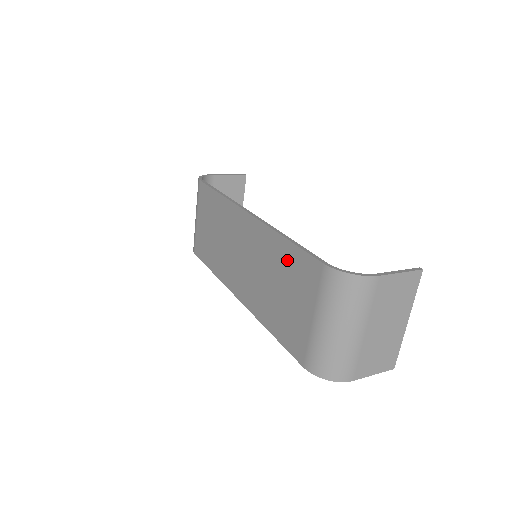
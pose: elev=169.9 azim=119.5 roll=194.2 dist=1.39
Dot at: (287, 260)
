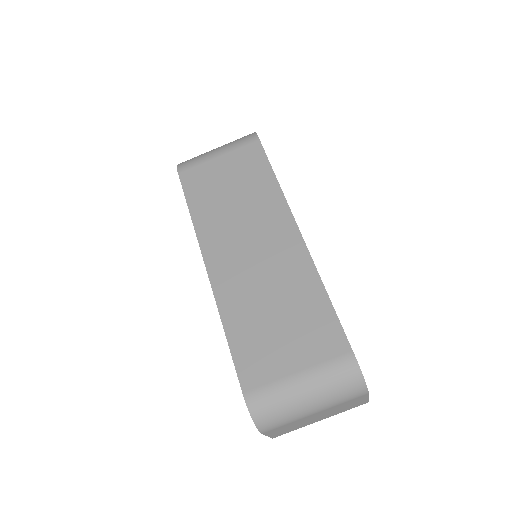
Dot at: (312, 308)
